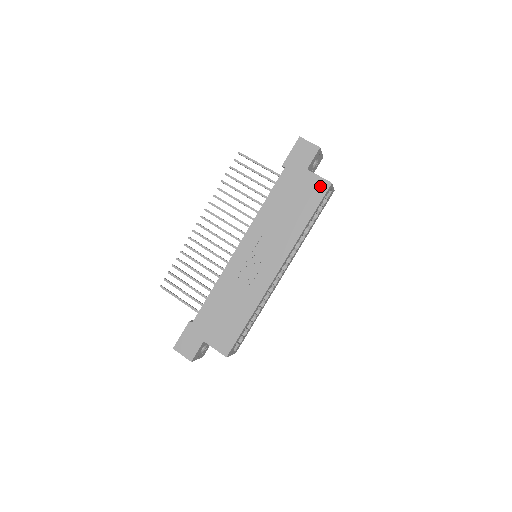
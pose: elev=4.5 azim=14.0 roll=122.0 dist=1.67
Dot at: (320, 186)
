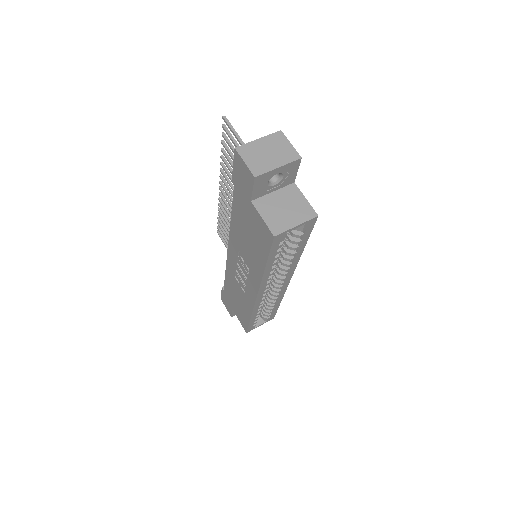
Dot at: (265, 232)
